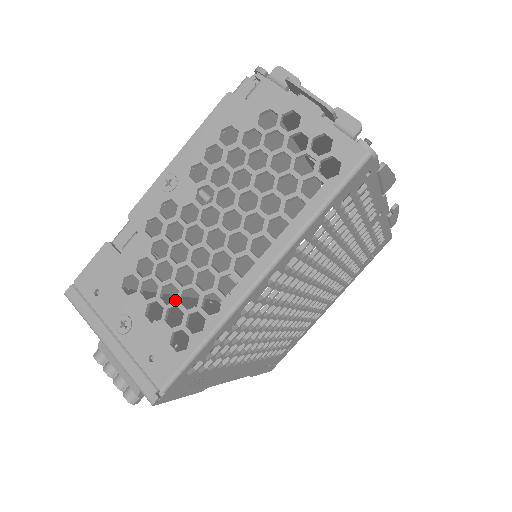
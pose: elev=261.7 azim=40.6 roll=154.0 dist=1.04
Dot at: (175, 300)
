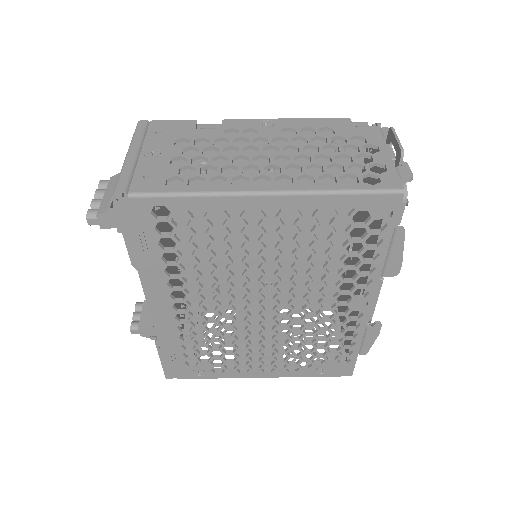
Dot at: occluded
